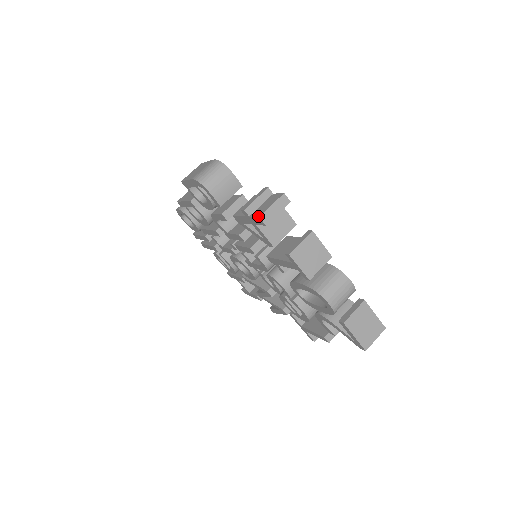
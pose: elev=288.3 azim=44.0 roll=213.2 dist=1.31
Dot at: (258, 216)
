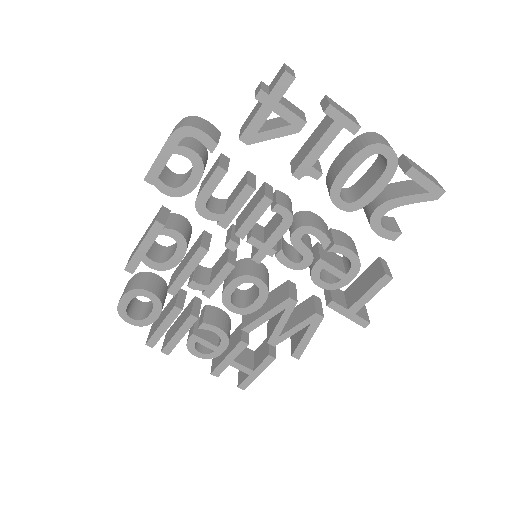
Dot at: (283, 73)
